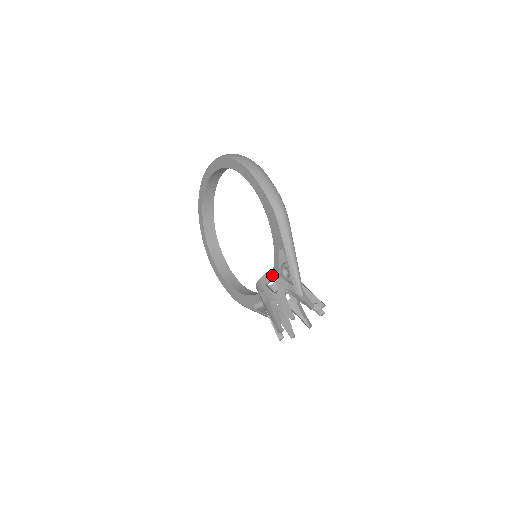
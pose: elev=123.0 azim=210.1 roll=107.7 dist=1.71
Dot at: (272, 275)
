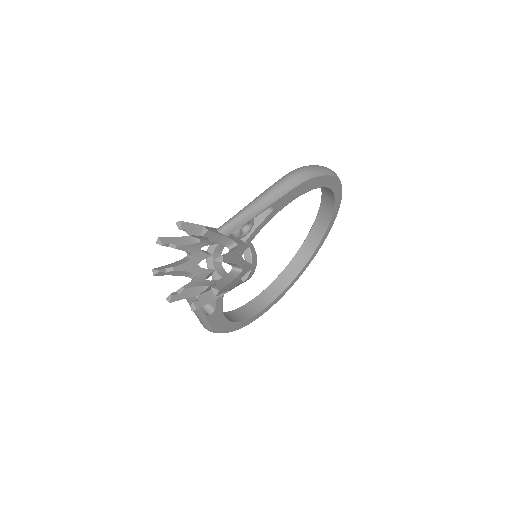
Dot at: occluded
